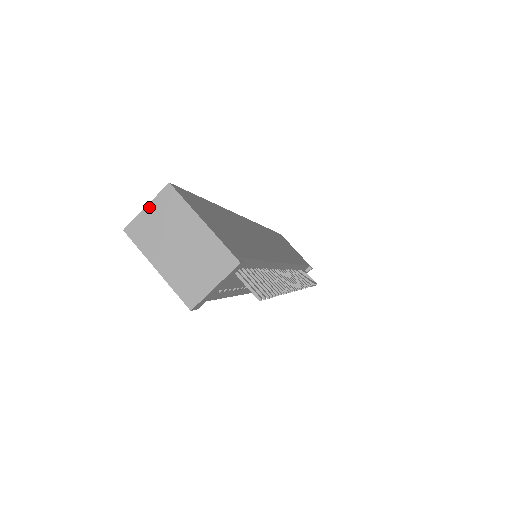
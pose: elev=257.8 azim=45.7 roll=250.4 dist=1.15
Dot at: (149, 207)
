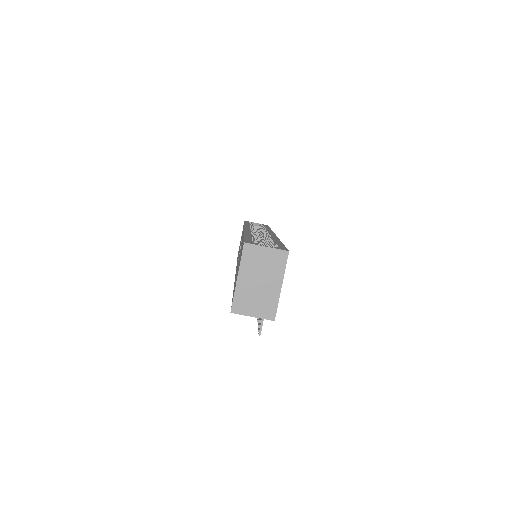
Dot at: (268, 249)
